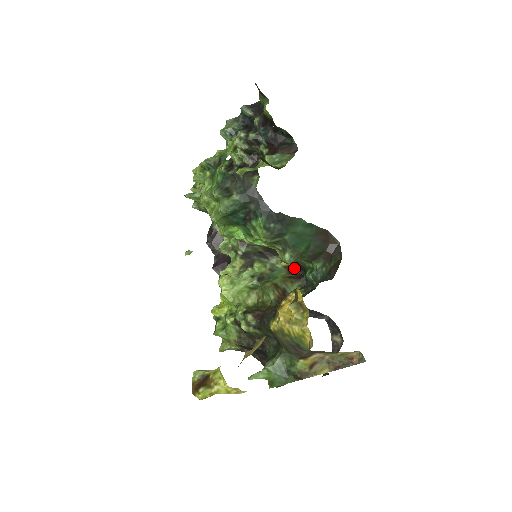
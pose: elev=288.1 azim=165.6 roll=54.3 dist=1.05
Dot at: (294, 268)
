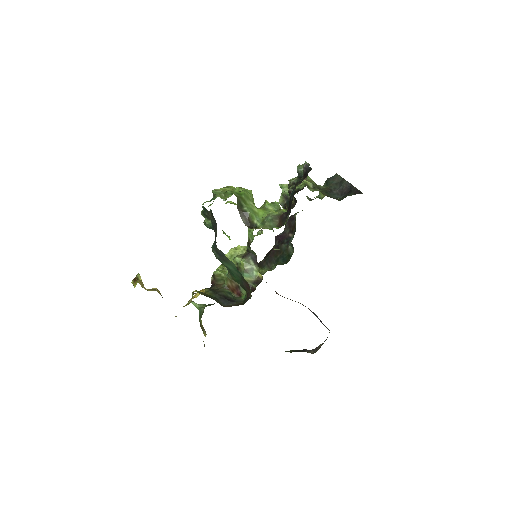
Dot at: (259, 283)
